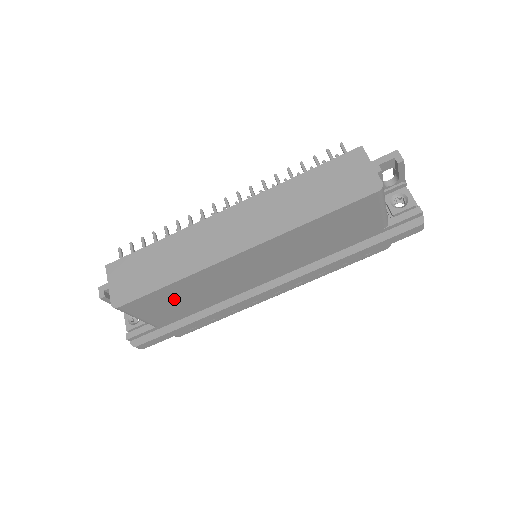
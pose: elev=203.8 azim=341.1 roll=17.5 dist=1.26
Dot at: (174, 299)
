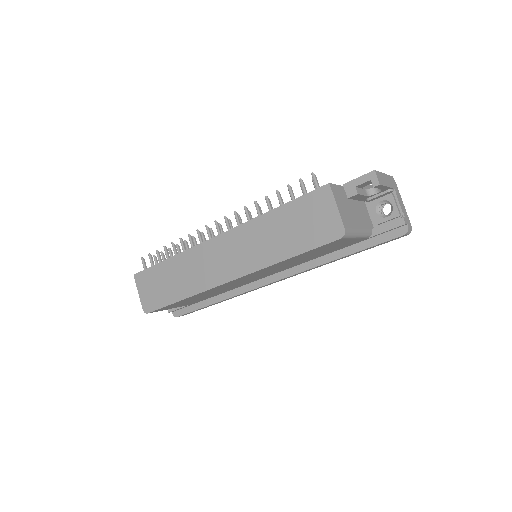
Dot at: (191, 300)
